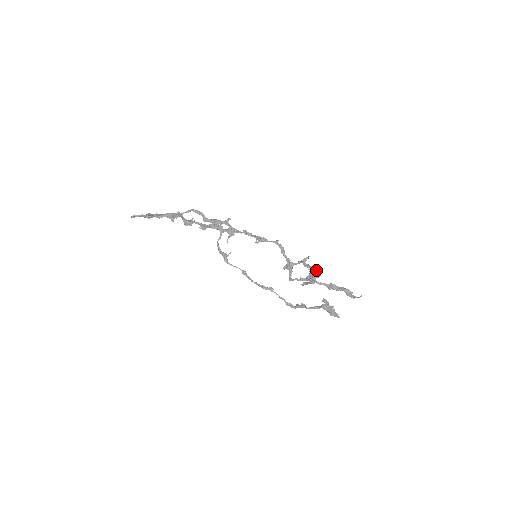
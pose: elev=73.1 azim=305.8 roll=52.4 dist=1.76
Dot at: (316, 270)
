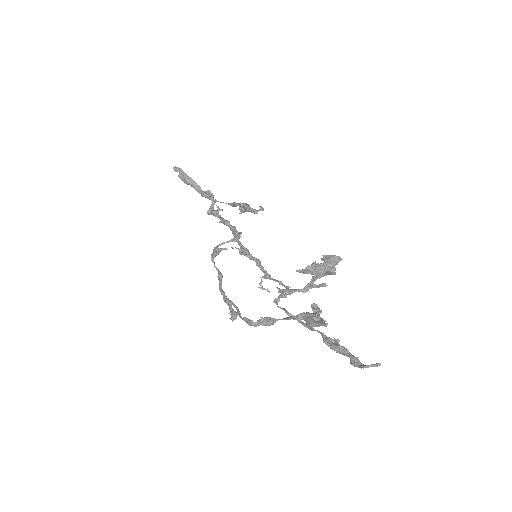
Dot at: (334, 259)
